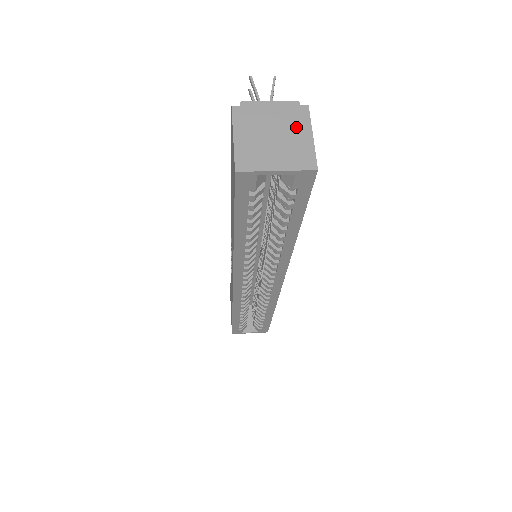
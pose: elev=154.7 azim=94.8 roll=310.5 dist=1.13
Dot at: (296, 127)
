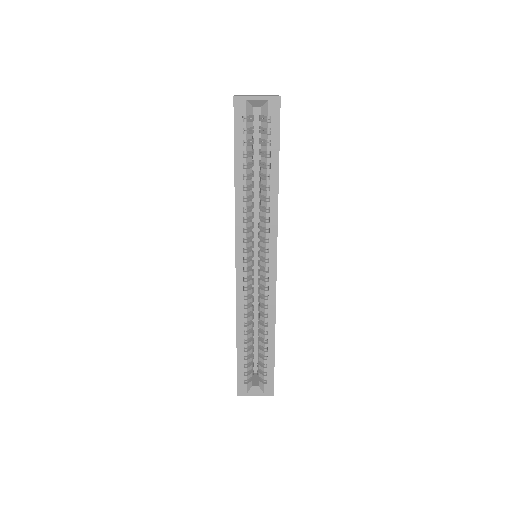
Dot at: (270, 95)
